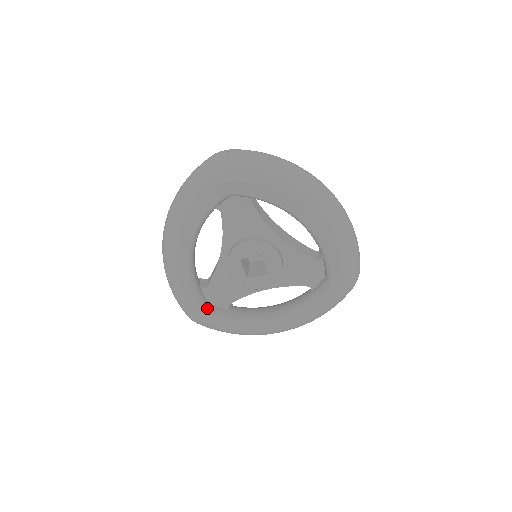
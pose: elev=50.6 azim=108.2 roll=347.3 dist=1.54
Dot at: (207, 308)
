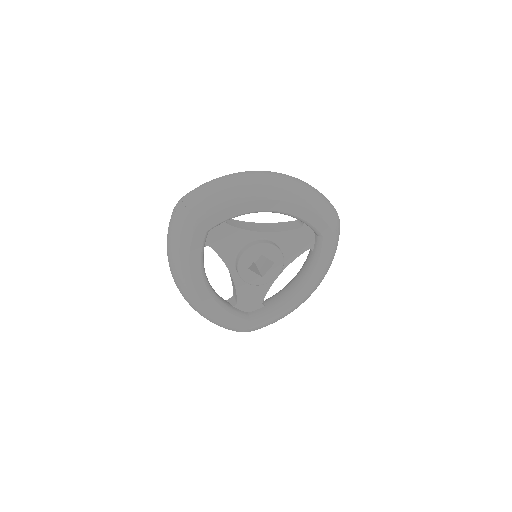
Dot at: (249, 317)
